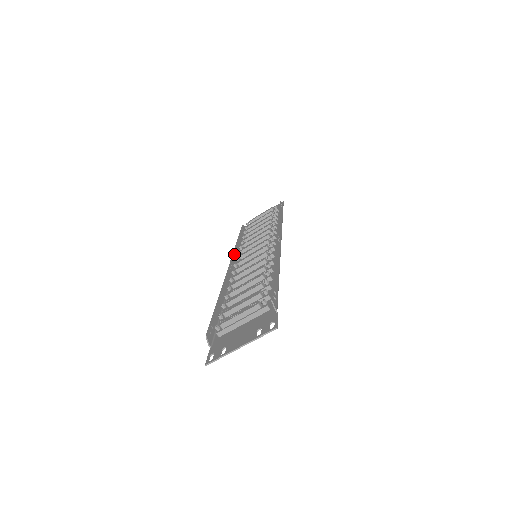
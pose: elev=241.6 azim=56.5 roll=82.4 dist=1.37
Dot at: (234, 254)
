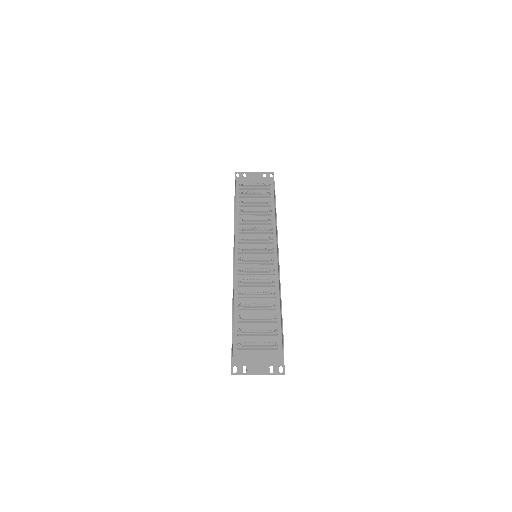
Dot at: (234, 234)
